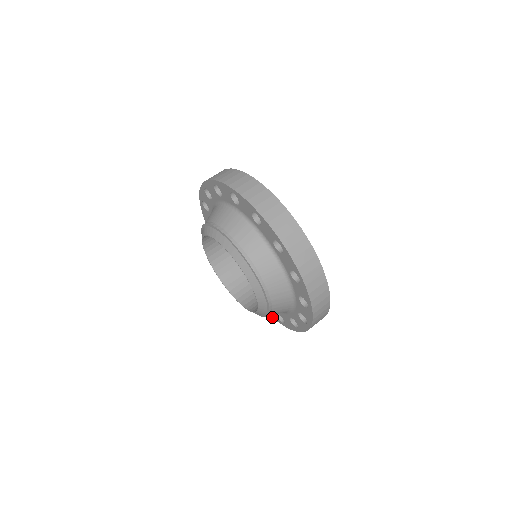
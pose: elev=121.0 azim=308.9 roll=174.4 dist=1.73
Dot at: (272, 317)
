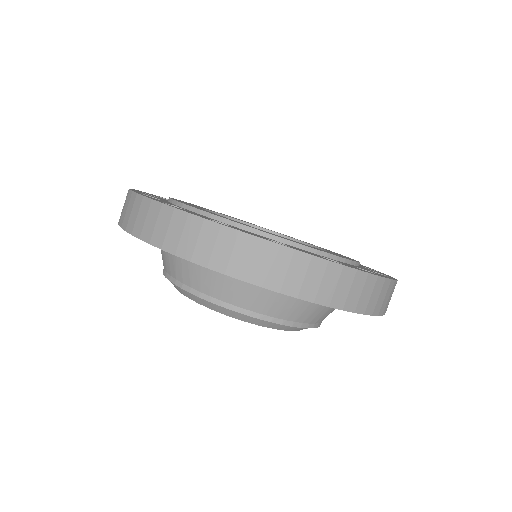
Dot at: occluded
